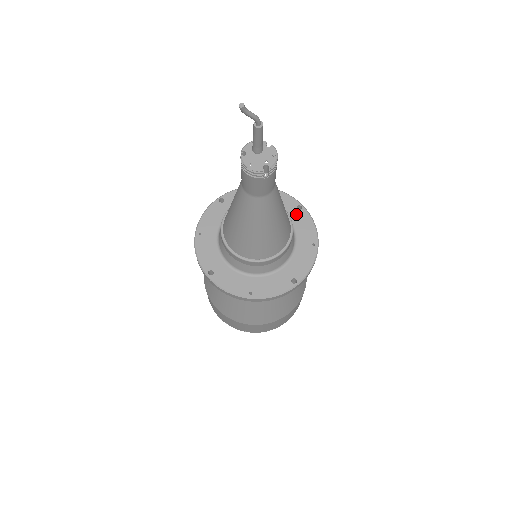
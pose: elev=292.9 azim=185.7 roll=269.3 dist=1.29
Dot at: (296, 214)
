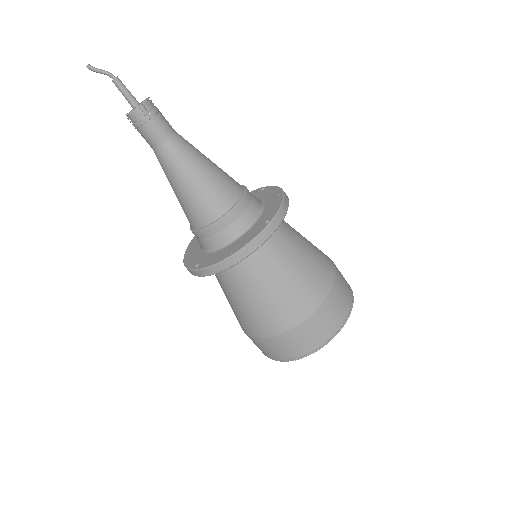
Dot at: (261, 193)
